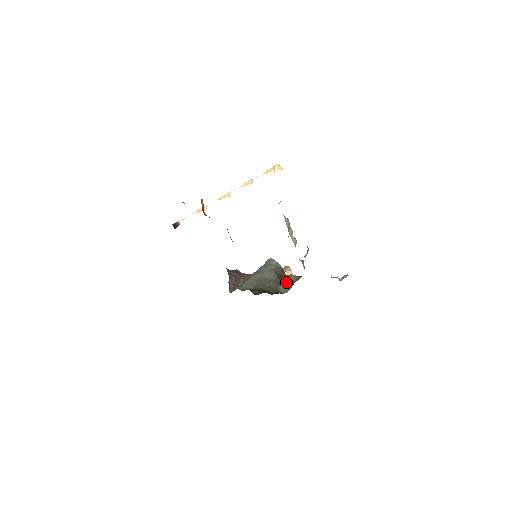
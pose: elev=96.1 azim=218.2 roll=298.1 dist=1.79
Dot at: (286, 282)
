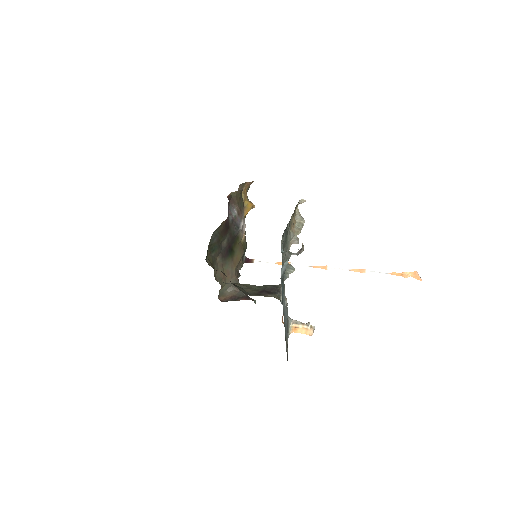
Dot at: (267, 296)
